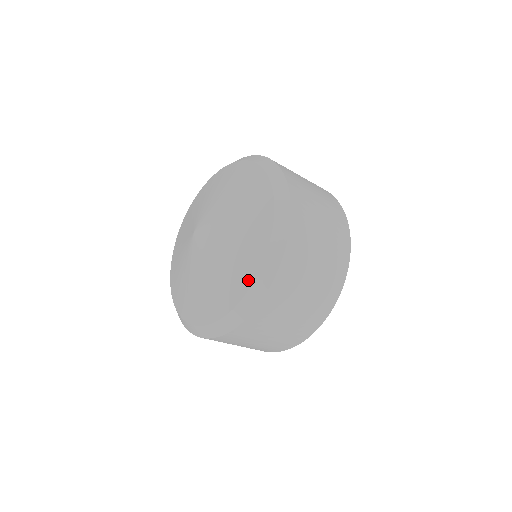
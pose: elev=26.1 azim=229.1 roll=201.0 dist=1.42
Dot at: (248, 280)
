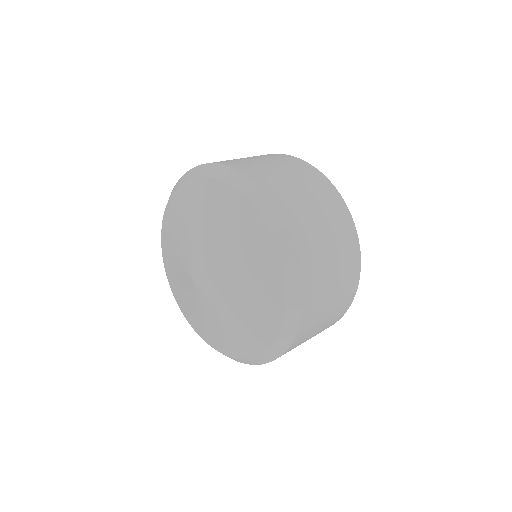
Dot at: (200, 335)
